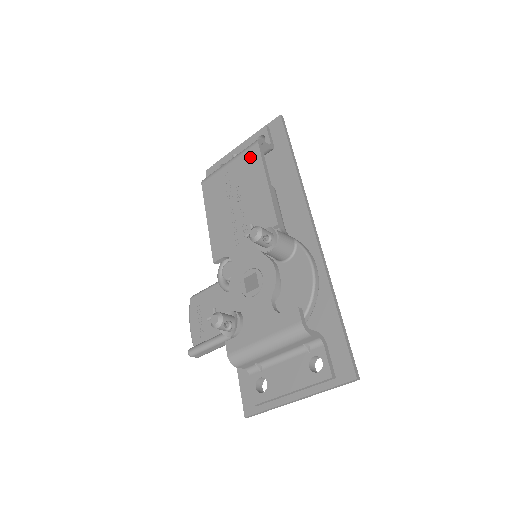
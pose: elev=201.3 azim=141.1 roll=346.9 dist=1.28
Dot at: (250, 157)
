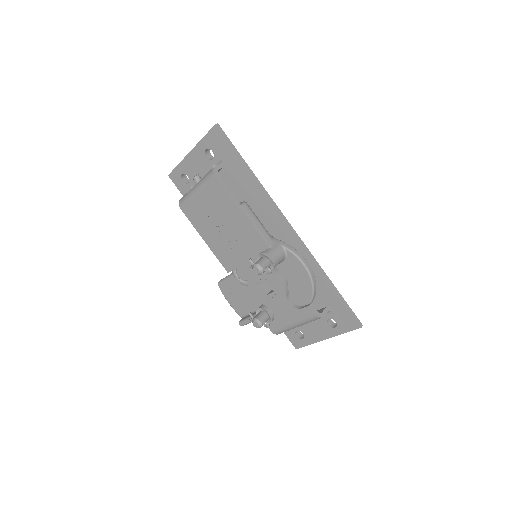
Dot at: (215, 190)
